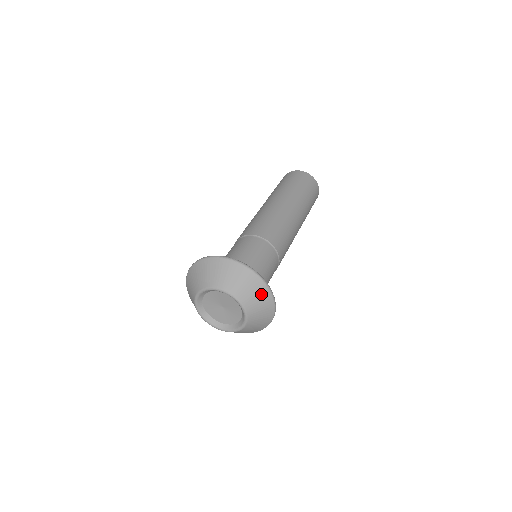
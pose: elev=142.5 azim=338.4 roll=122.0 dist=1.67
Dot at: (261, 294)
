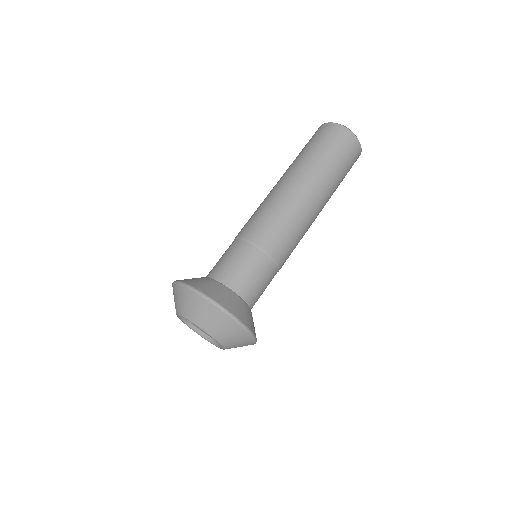
Dot at: (243, 340)
